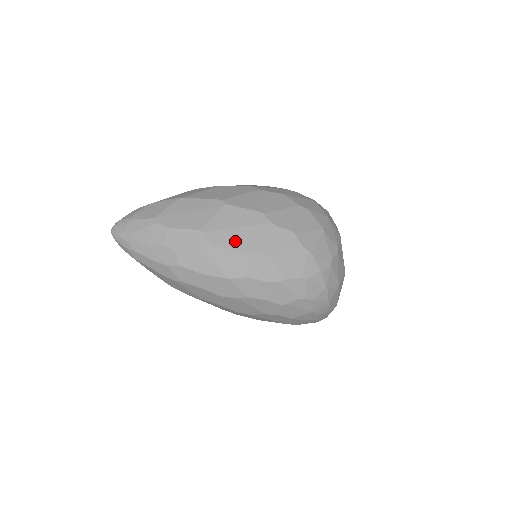
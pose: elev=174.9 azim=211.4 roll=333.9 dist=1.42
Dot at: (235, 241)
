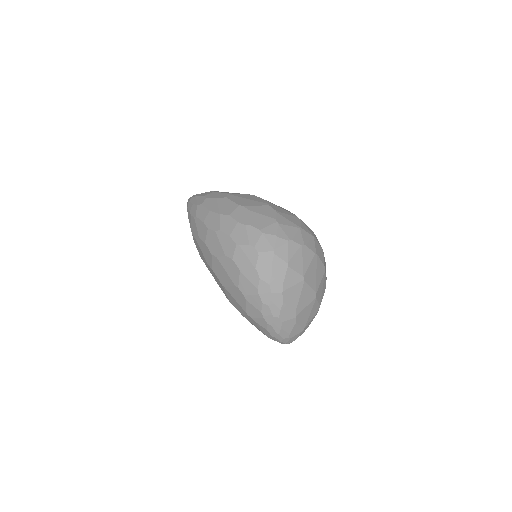
Dot at: (239, 201)
